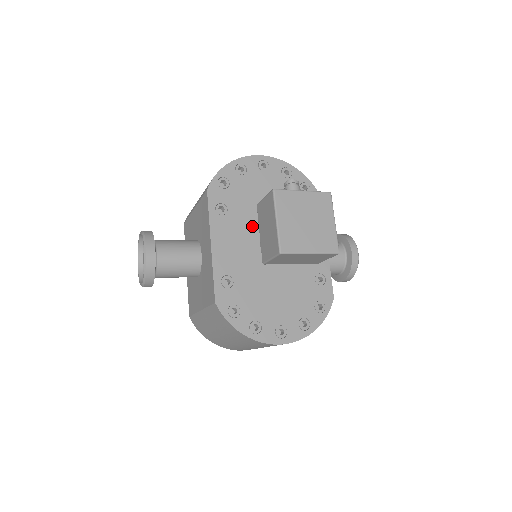
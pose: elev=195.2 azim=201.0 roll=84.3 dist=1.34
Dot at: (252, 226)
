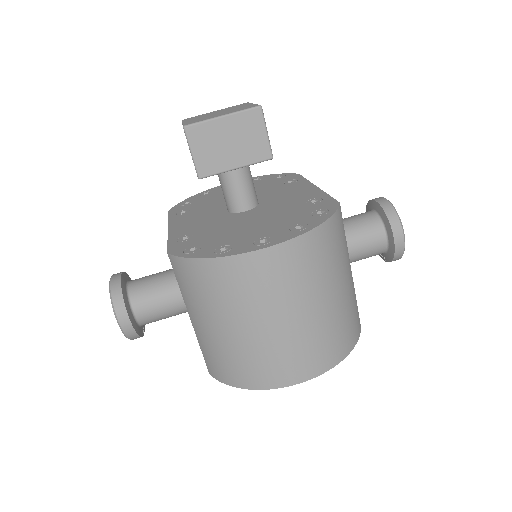
Dot at: (218, 208)
